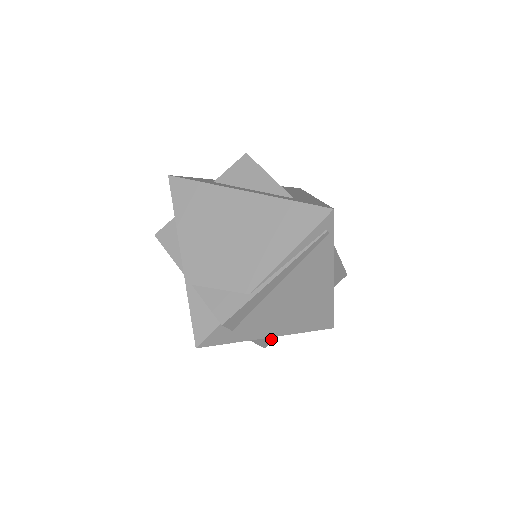
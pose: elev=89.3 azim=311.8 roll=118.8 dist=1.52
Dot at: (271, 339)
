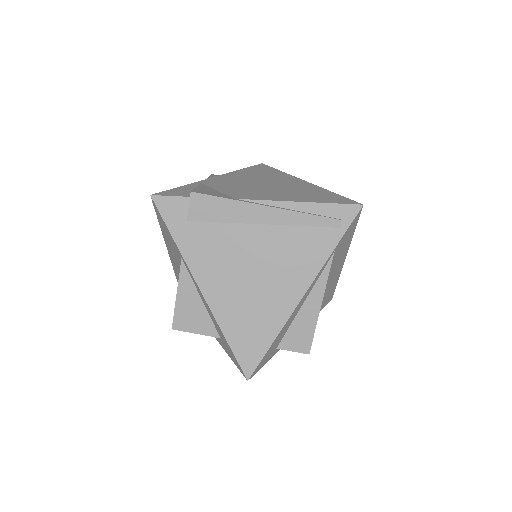
Dot at: (188, 323)
